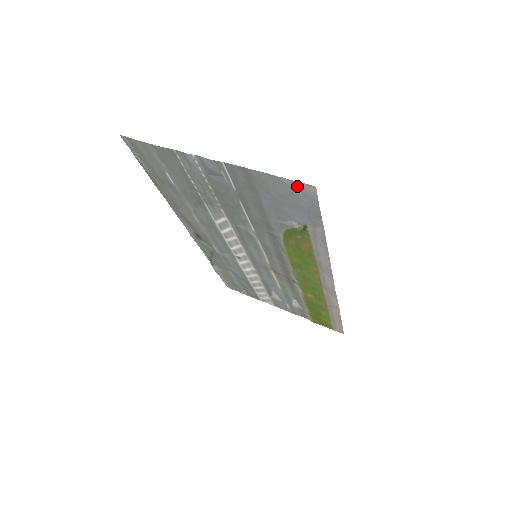
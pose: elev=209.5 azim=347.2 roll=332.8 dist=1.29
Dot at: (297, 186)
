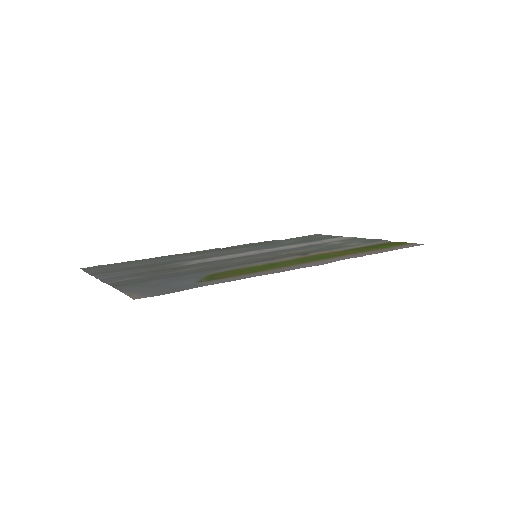
Dot at: (136, 293)
